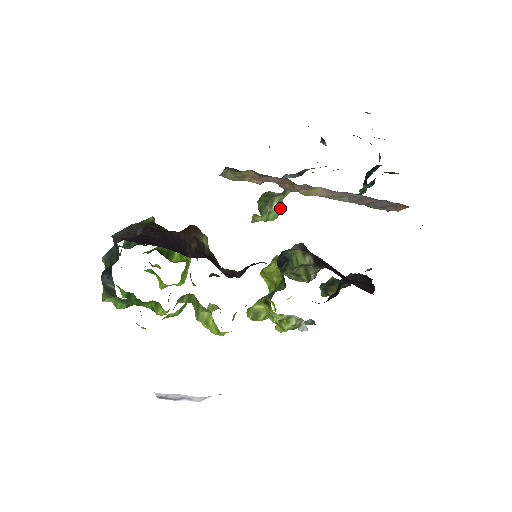
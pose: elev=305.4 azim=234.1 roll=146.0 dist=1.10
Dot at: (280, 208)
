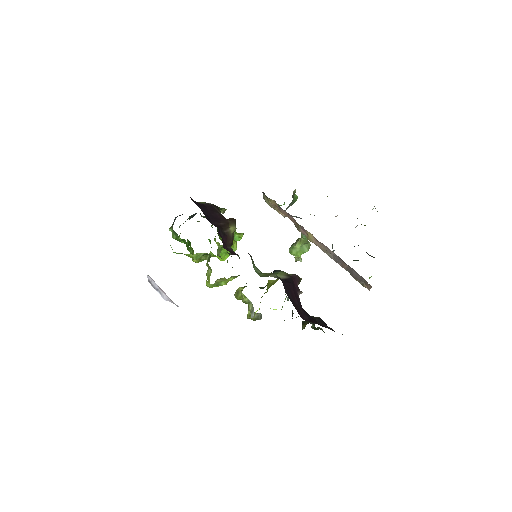
Dot at: (303, 250)
